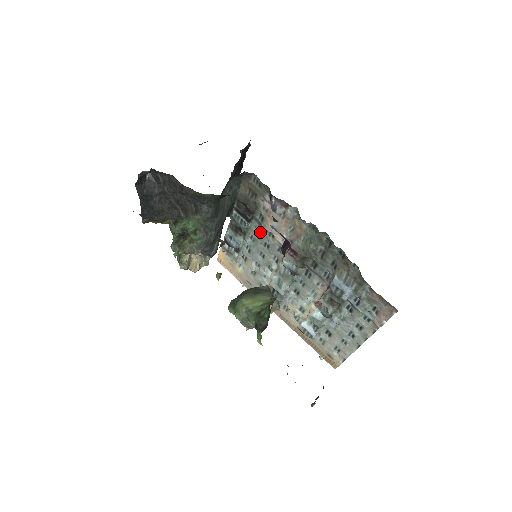
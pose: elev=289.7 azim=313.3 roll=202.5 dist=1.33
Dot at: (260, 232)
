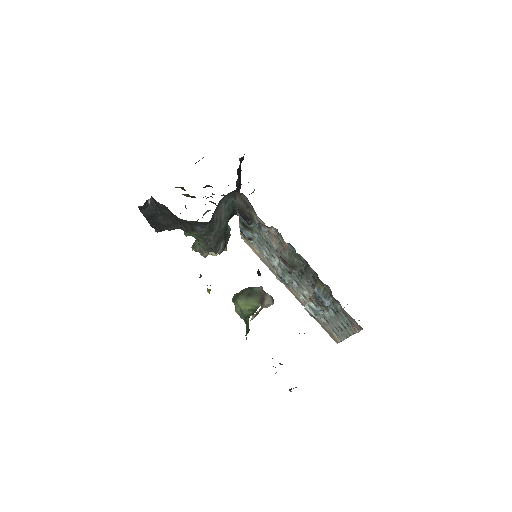
Dot at: (261, 233)
